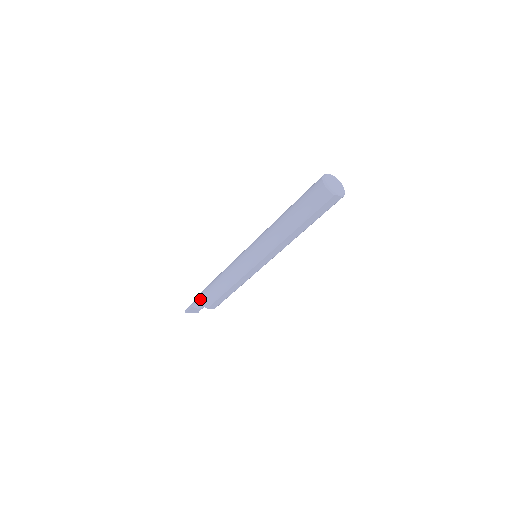
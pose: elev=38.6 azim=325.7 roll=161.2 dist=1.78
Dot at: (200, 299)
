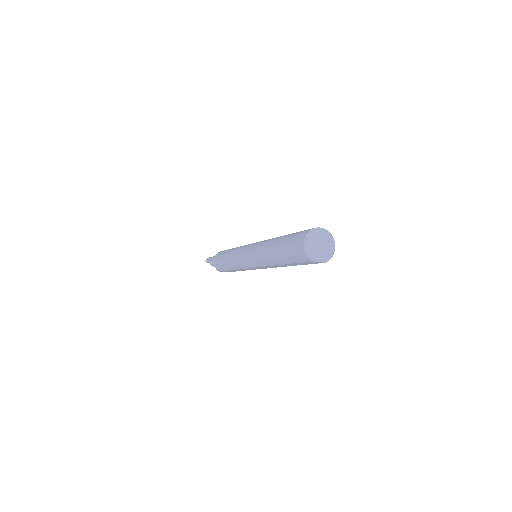
Dot at: (213, 261)
